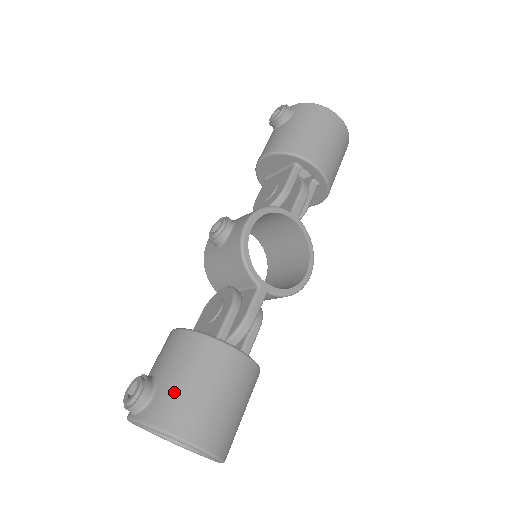
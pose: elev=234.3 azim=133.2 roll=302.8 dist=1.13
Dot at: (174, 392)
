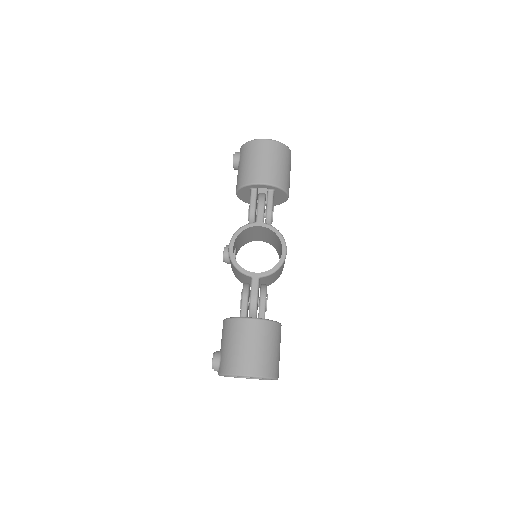
Dot at: (226, 354)
